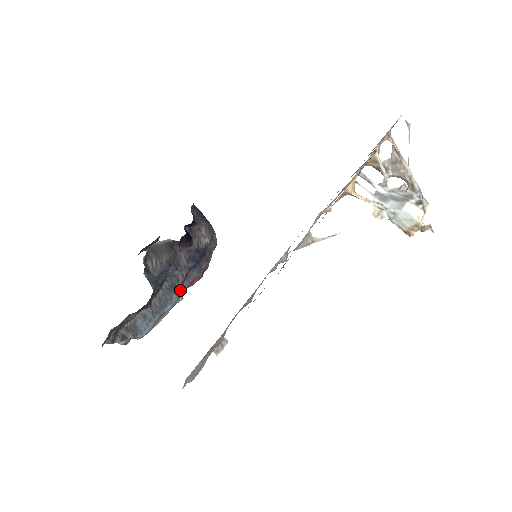
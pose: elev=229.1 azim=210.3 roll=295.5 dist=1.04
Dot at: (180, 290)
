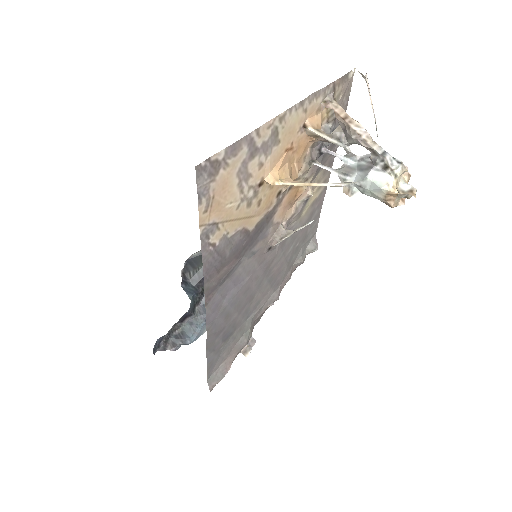
Dot at: occluded
